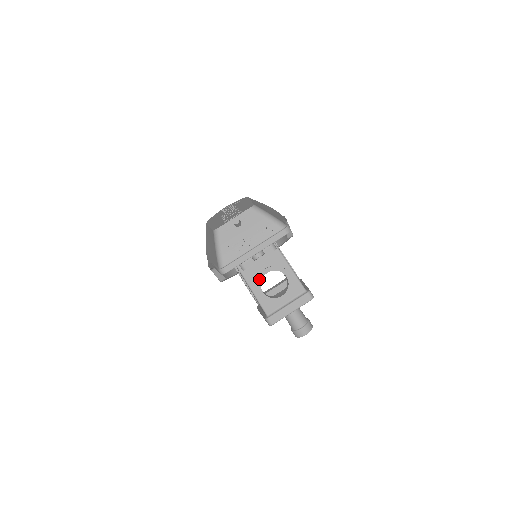
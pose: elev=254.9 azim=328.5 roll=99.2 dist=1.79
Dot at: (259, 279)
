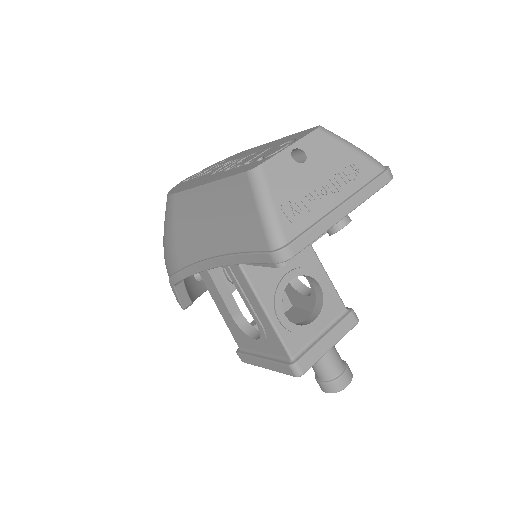
Dot at: (279, 292)
